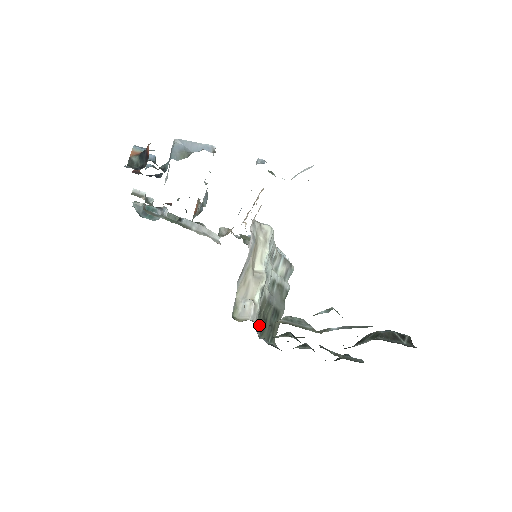
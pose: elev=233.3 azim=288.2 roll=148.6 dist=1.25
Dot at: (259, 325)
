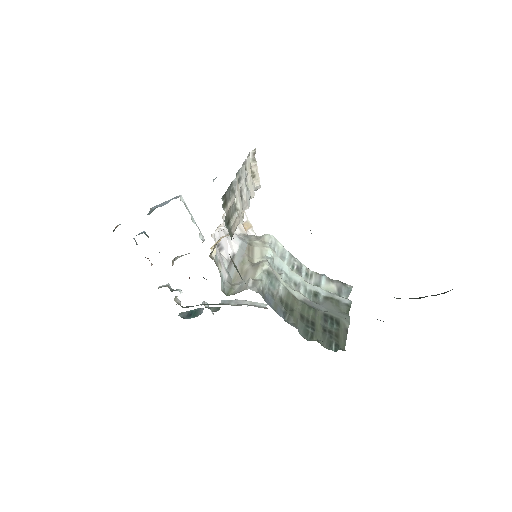
Dot at: (293, 320)
